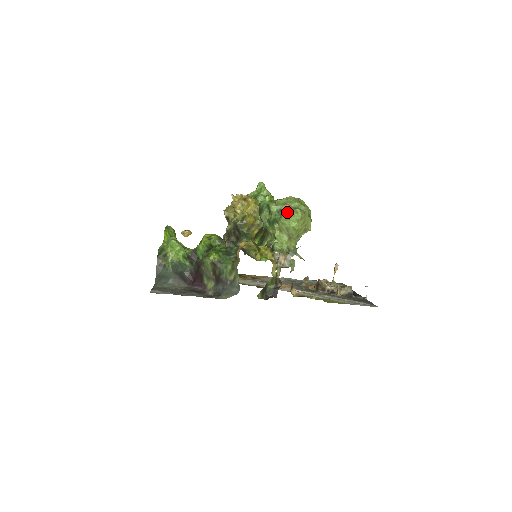
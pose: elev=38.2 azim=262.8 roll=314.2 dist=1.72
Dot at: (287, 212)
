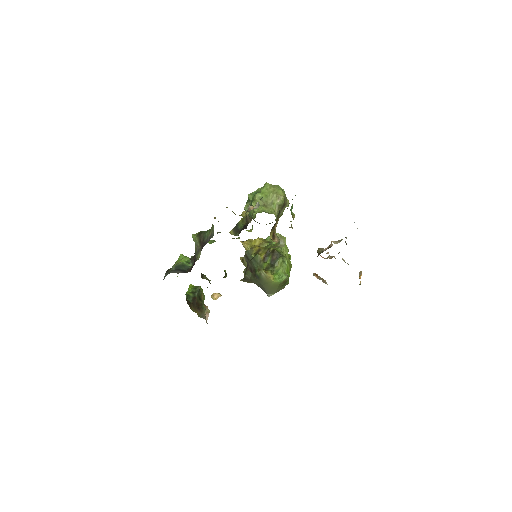
Dot at: (260, 190)
